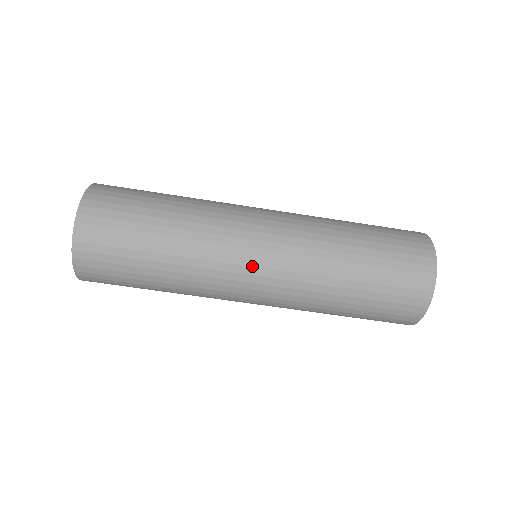
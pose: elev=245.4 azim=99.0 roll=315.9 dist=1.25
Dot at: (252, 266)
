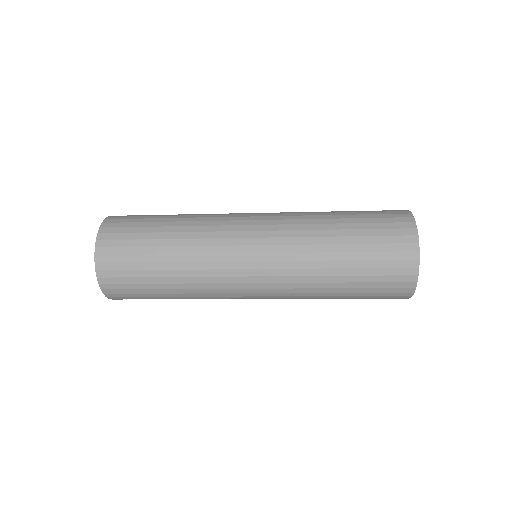
Dot at: occluded
